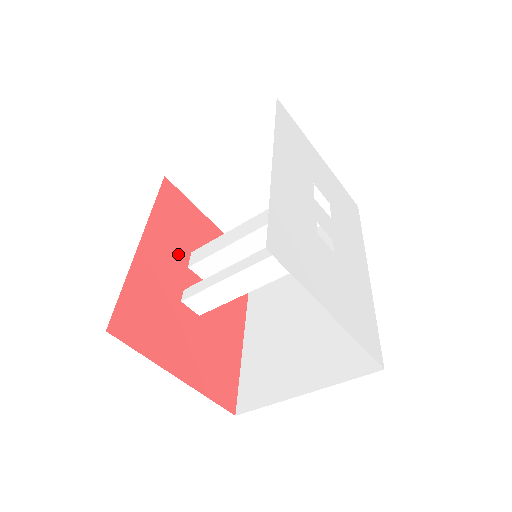
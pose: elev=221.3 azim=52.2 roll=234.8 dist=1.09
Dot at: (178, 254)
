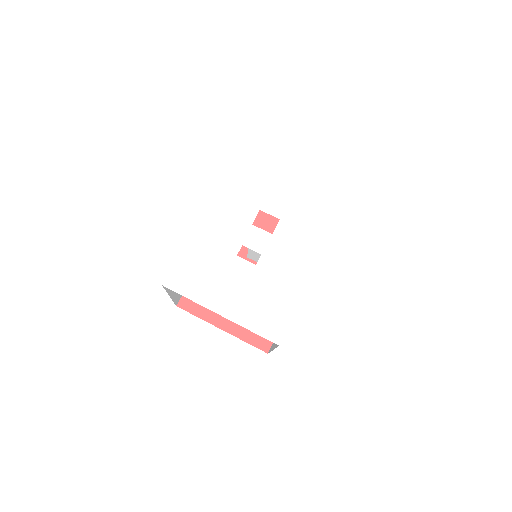
Dot at: (240, 250)
